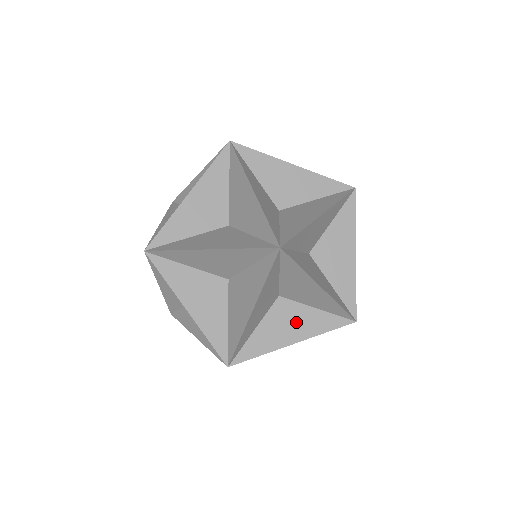
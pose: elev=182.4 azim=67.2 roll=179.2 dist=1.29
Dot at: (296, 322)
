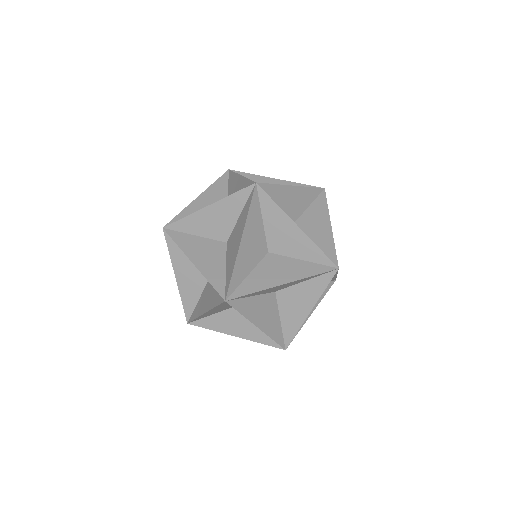
Dot at: occluded
